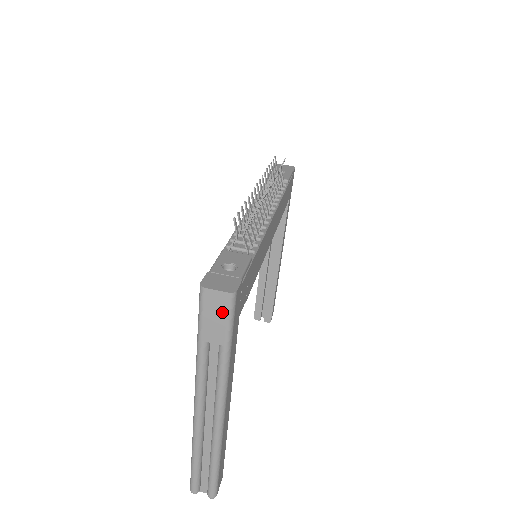
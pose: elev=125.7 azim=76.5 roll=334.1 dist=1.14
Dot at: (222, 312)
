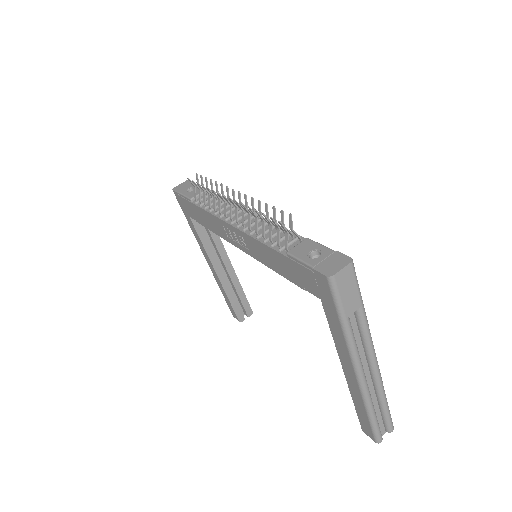
Dot at: (351, 282)
